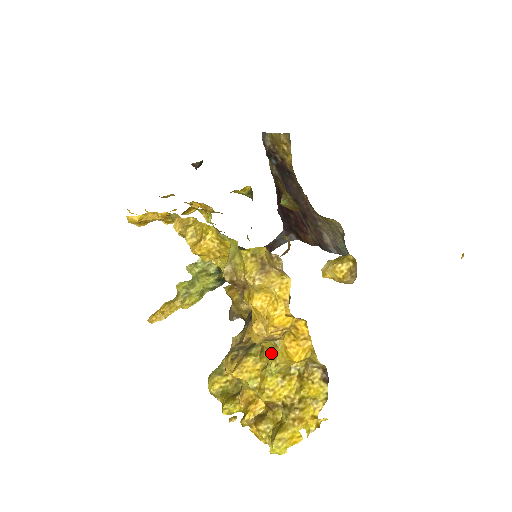
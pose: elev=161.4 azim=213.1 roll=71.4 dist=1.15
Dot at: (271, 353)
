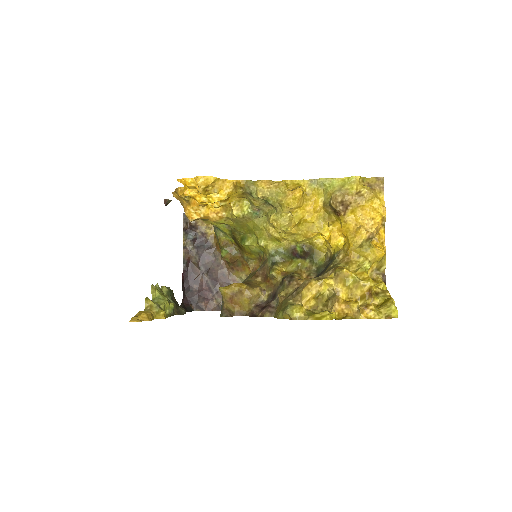
Dot at: (358, 260)
